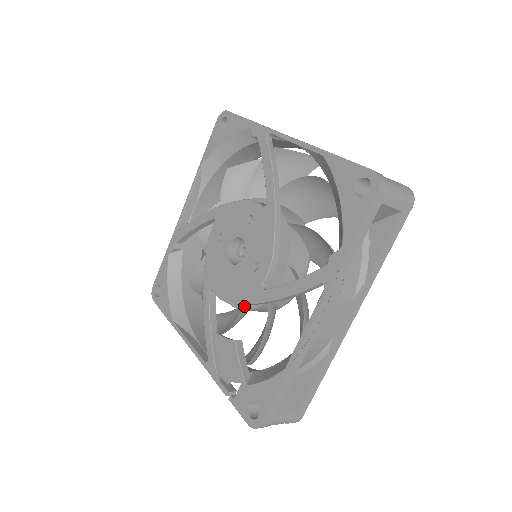
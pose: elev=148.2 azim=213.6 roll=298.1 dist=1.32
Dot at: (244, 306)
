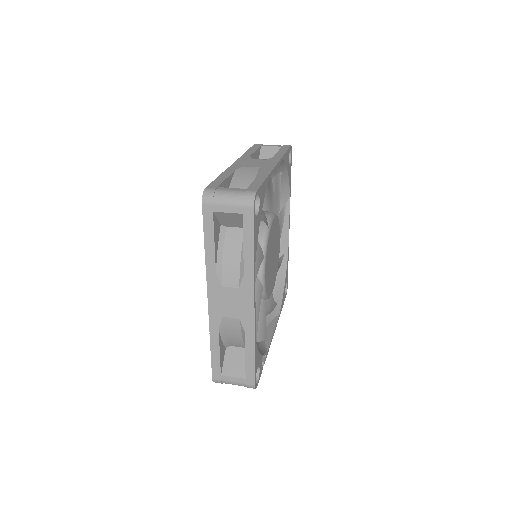
Dot at: occluded
